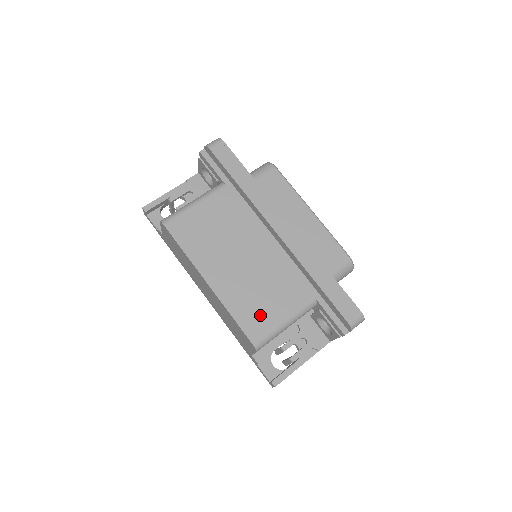
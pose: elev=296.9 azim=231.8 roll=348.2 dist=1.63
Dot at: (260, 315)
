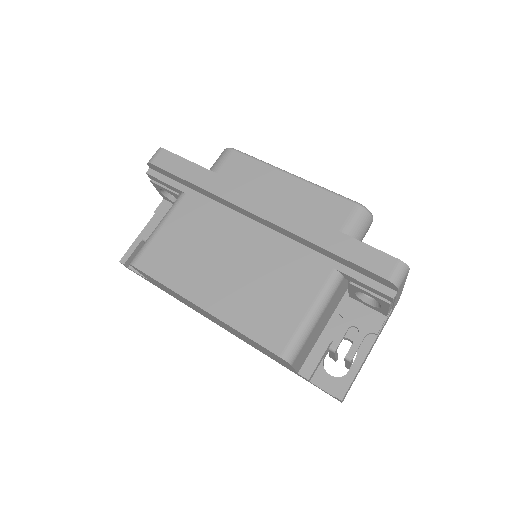
Dot at: (276, 319)
